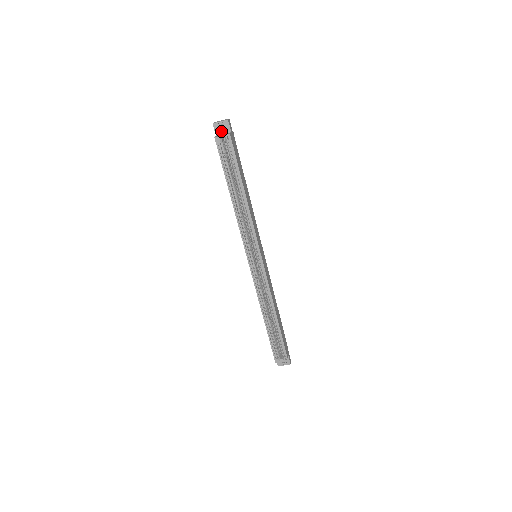
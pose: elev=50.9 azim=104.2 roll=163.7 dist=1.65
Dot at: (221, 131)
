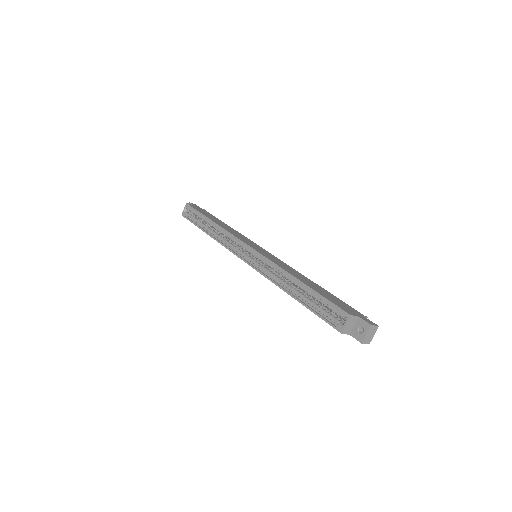
Dot at: occluded
